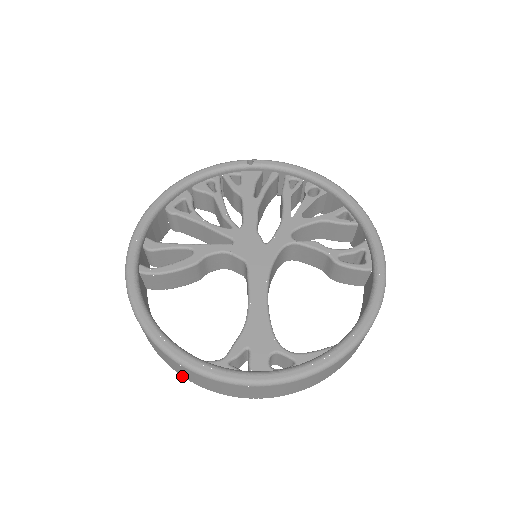
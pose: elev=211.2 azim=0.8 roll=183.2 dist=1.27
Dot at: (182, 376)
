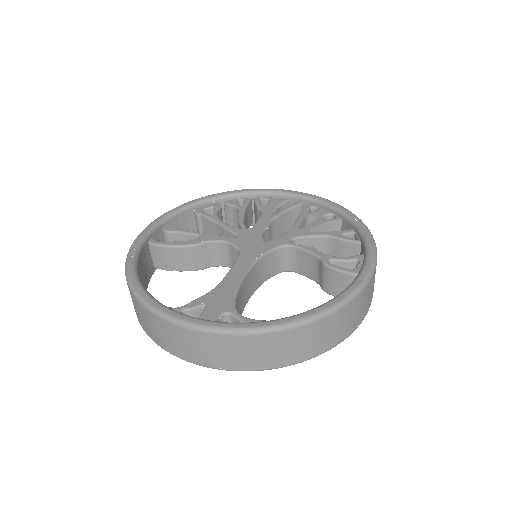
Dot at: (146, 332)
